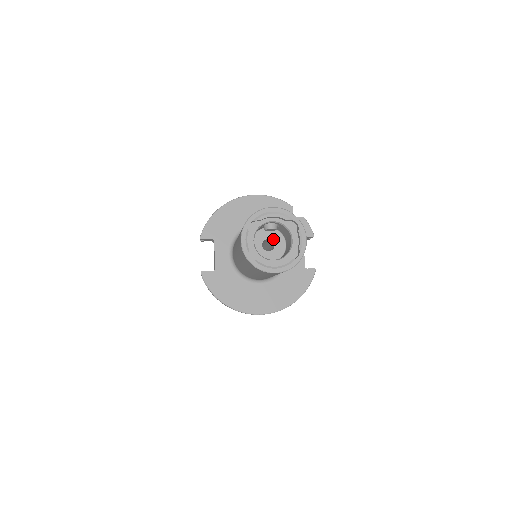
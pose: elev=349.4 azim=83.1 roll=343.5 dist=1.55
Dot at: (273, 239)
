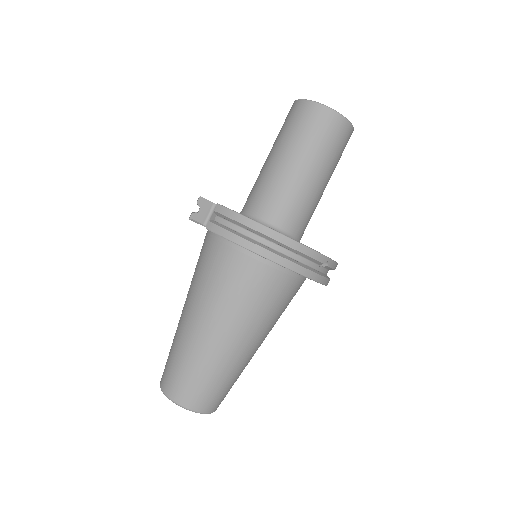
Dot at: occluded
